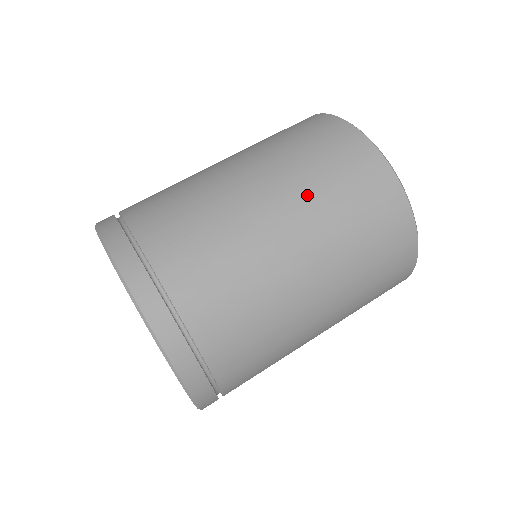
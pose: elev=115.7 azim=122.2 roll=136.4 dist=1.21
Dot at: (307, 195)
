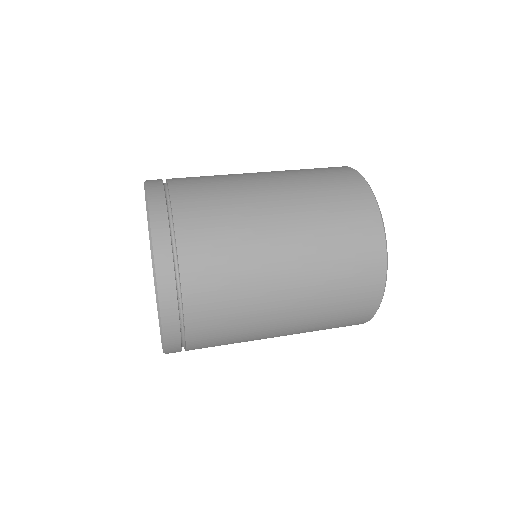
Dot at: (301, 191)
